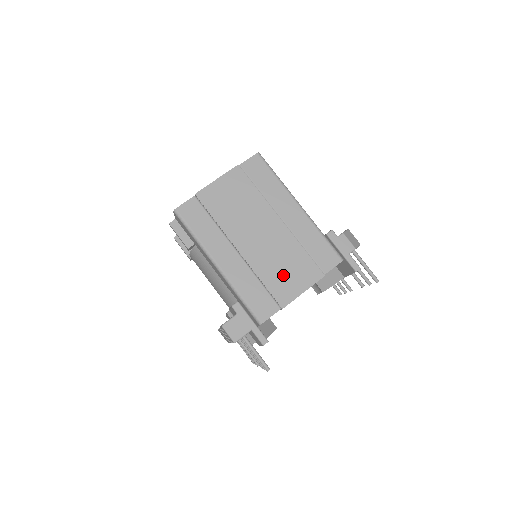
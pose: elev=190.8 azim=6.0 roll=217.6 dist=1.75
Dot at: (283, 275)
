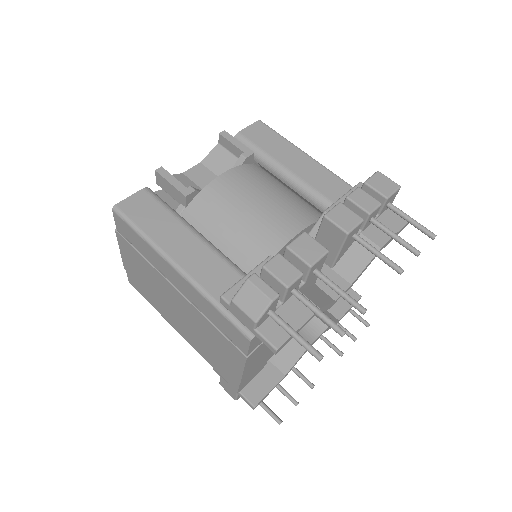
Dot at: (218, 351)
